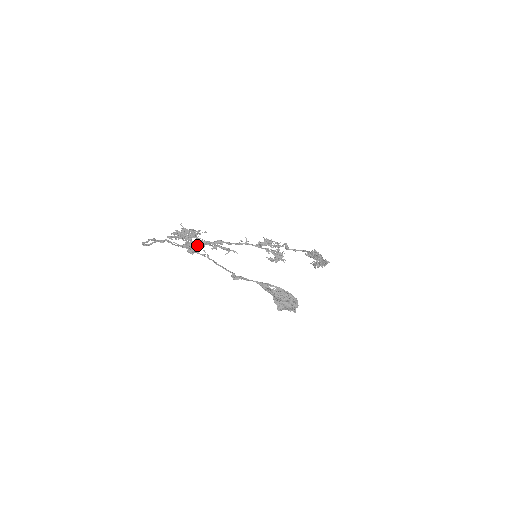
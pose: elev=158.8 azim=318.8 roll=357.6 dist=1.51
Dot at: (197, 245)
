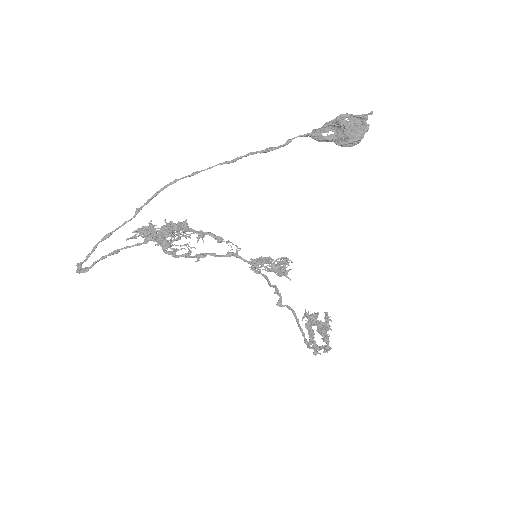
Dot at: (177, 230)
